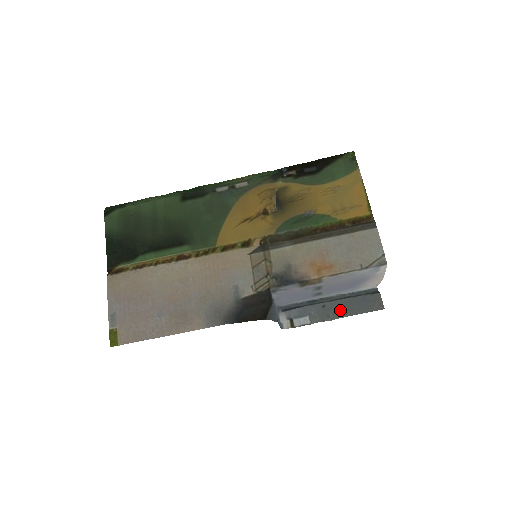
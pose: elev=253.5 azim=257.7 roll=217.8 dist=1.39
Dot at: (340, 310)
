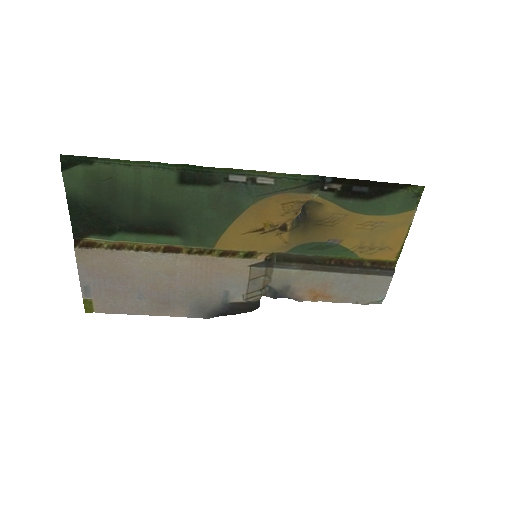
Dot at: occluded
